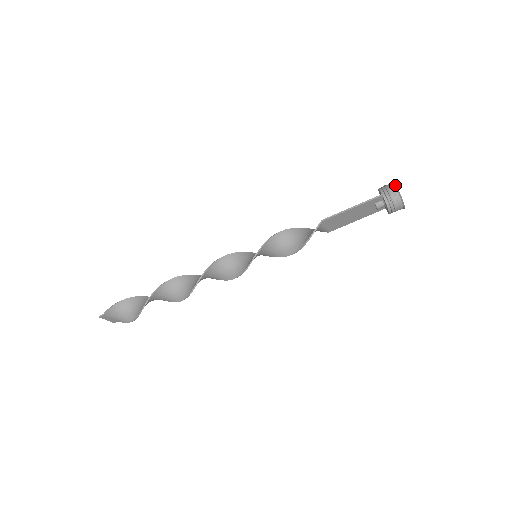
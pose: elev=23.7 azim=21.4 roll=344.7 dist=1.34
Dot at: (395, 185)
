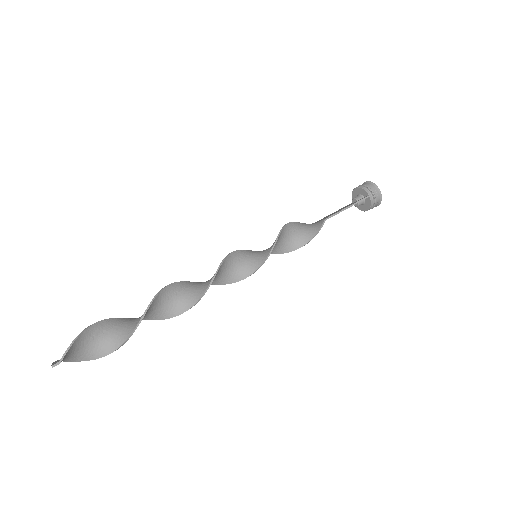
Dot at: (378, 188)
